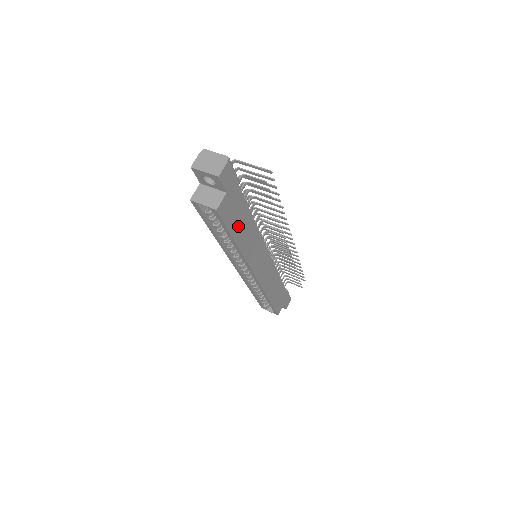
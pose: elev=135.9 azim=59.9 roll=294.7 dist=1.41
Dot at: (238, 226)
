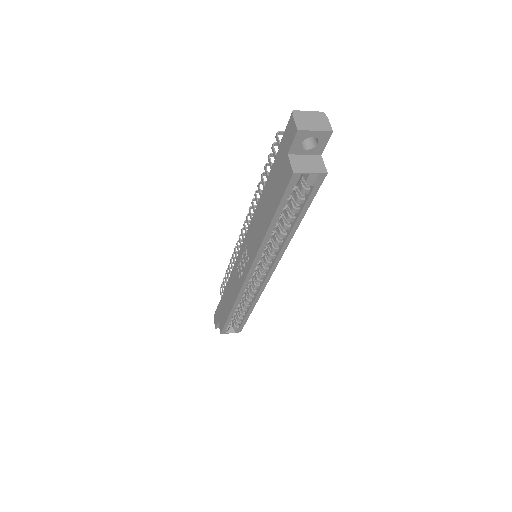
Dot at: occluded
